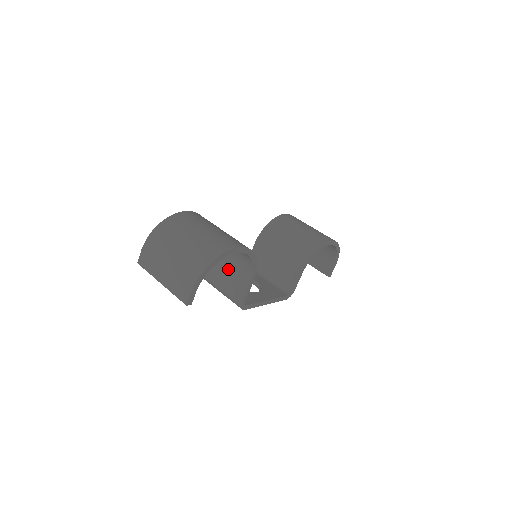
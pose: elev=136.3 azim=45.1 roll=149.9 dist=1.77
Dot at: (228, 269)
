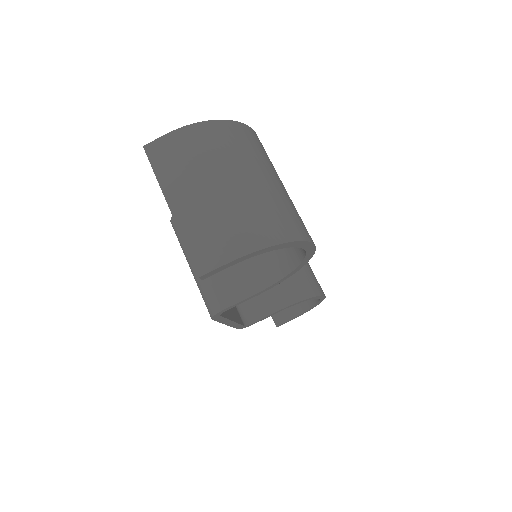
Dot at: occluded
